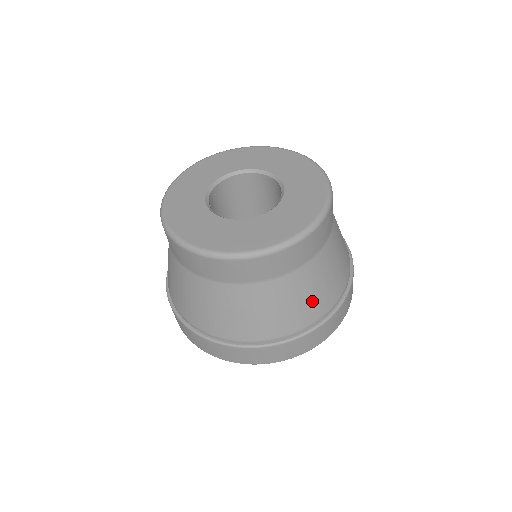
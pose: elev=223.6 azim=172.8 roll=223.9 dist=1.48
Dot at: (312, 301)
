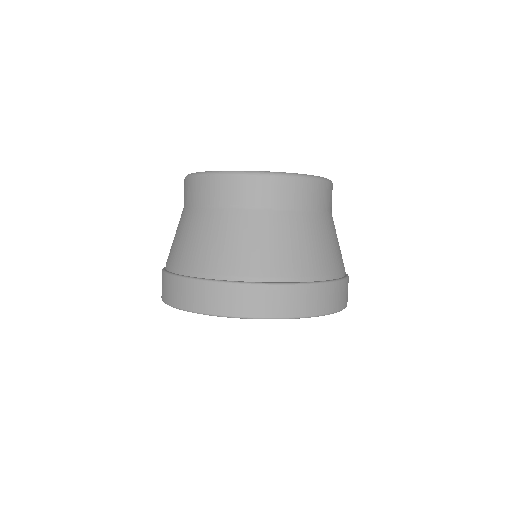
Dot at: (334, 251)
